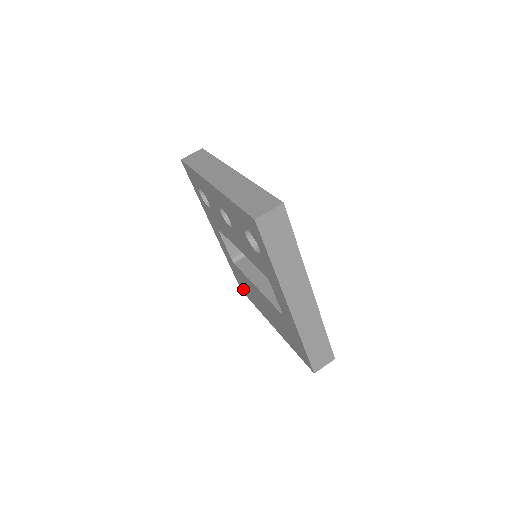
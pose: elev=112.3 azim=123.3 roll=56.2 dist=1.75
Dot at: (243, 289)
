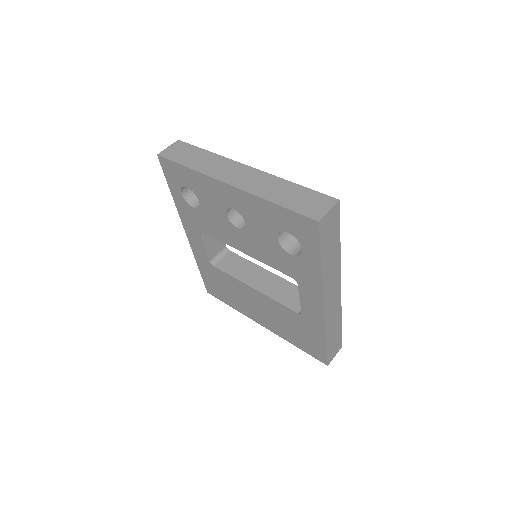
Dot at: (214, 291)
